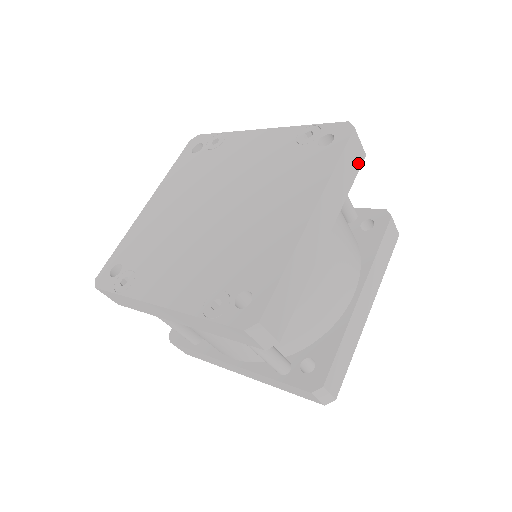
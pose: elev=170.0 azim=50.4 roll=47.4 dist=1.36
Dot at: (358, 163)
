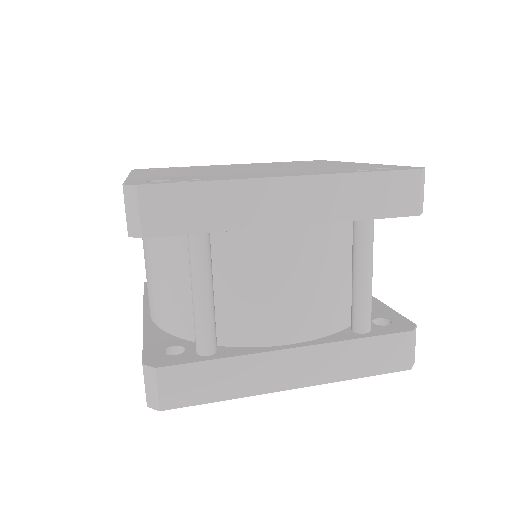
Dot at: occluded
